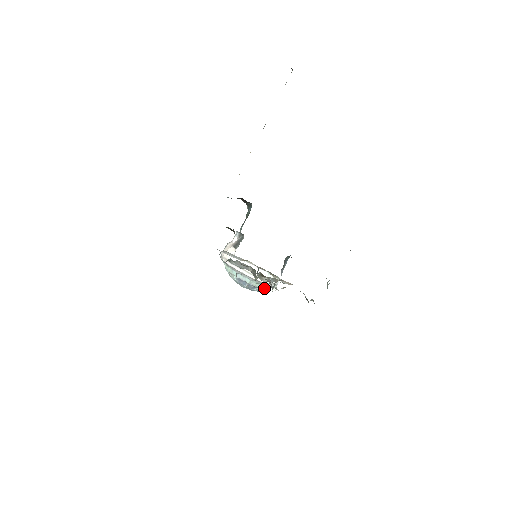
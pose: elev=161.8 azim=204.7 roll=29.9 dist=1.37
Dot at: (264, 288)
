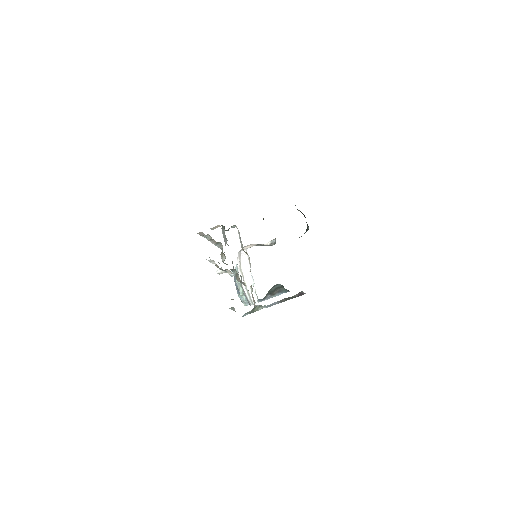
Dot at: (245, 300)
